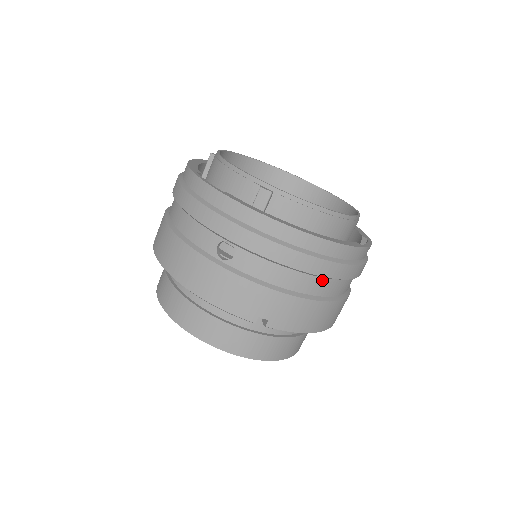
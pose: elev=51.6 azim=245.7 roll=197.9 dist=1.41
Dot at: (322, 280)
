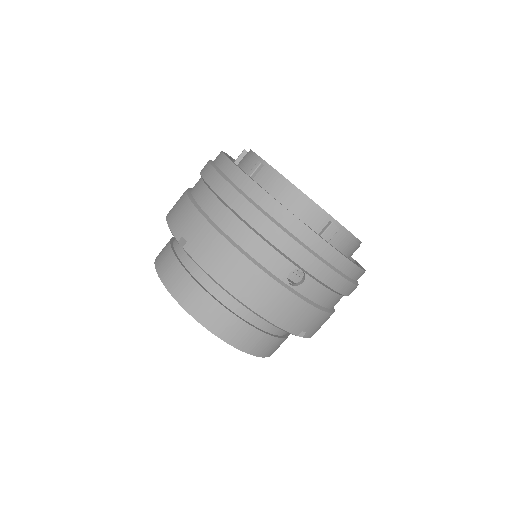
Dot at: occluded
